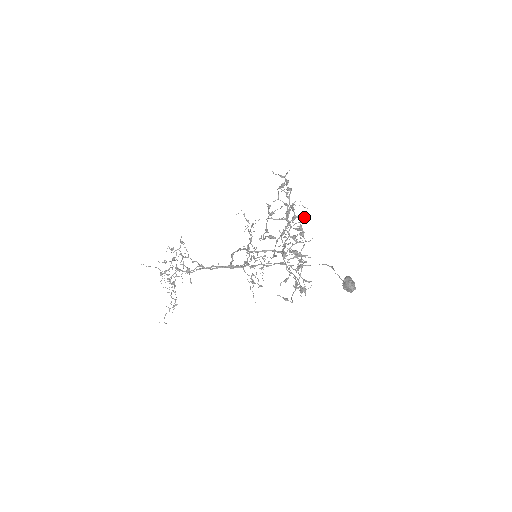
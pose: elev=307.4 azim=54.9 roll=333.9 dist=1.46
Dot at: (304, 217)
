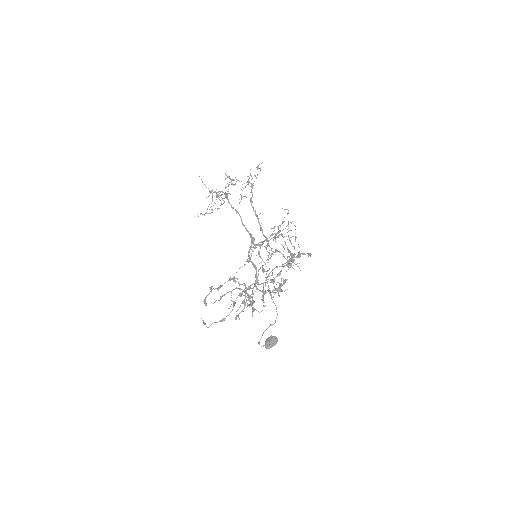
Dot at: (248, 305)
